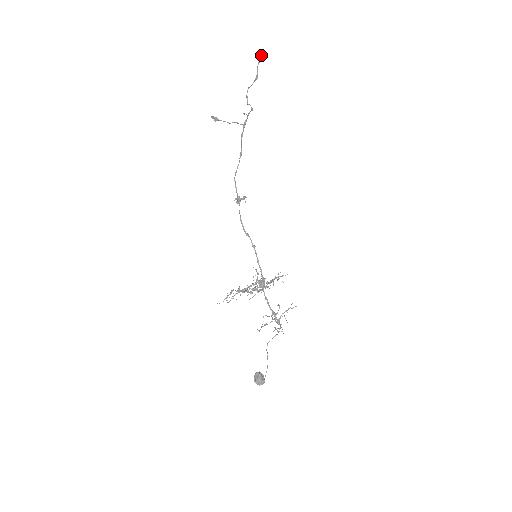
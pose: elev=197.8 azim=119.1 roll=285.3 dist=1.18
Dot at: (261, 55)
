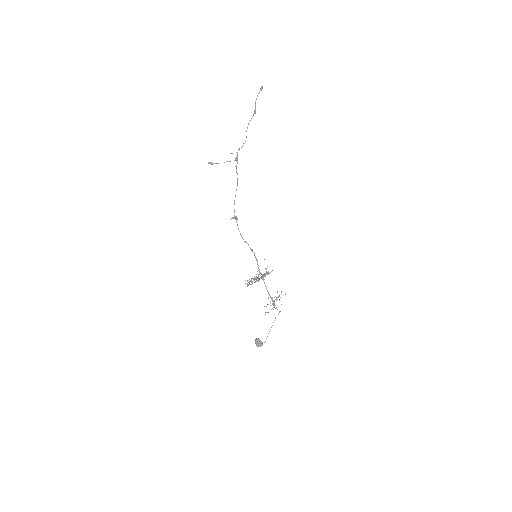
Dot at: (261, 88)
